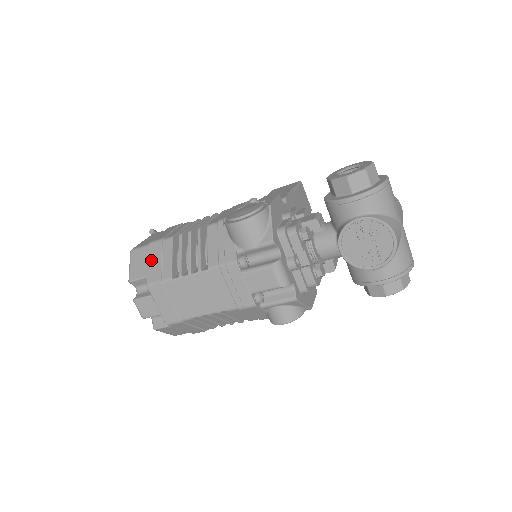
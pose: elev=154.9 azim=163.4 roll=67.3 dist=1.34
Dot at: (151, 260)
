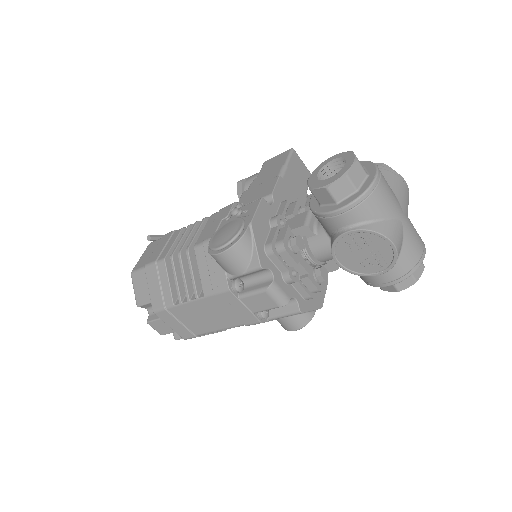
Dot at: (151, 285)
